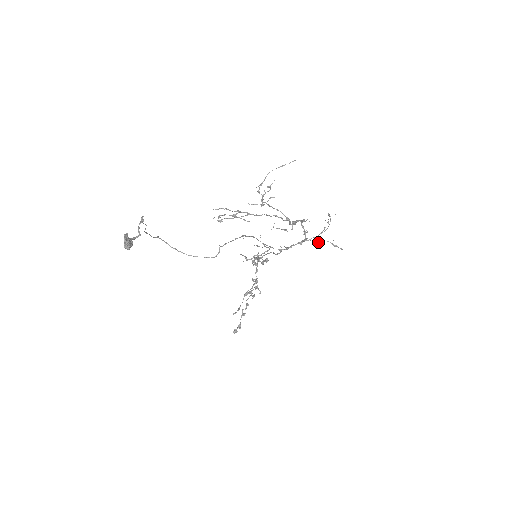
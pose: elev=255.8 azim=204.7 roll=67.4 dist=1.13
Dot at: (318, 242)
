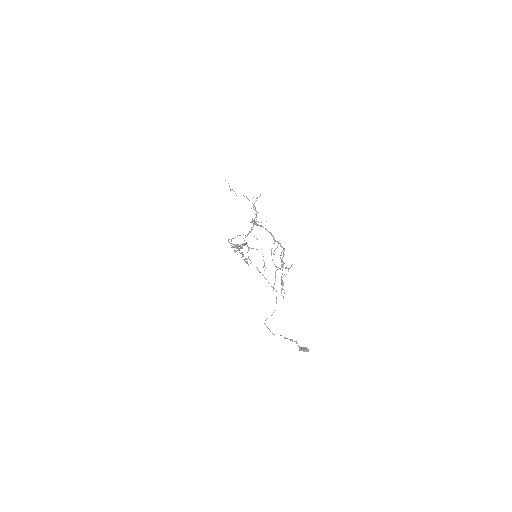
Dot at: (255, 210)
